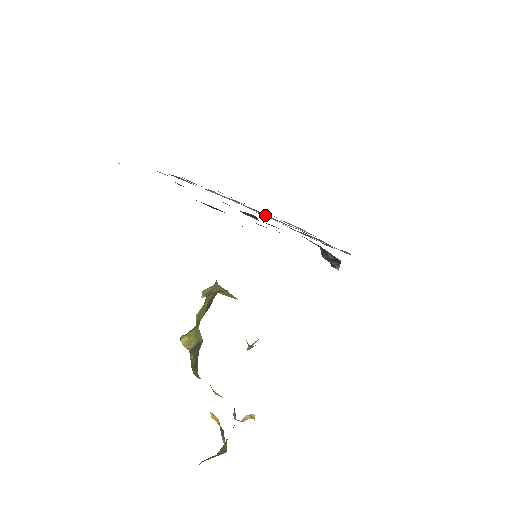
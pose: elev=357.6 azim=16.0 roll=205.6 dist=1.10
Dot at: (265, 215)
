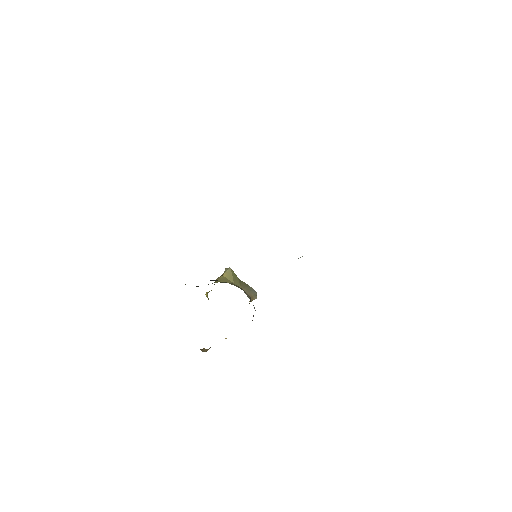
Dot at: occluded
